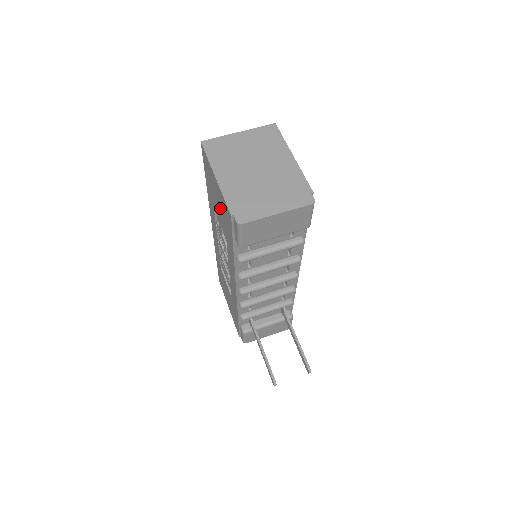
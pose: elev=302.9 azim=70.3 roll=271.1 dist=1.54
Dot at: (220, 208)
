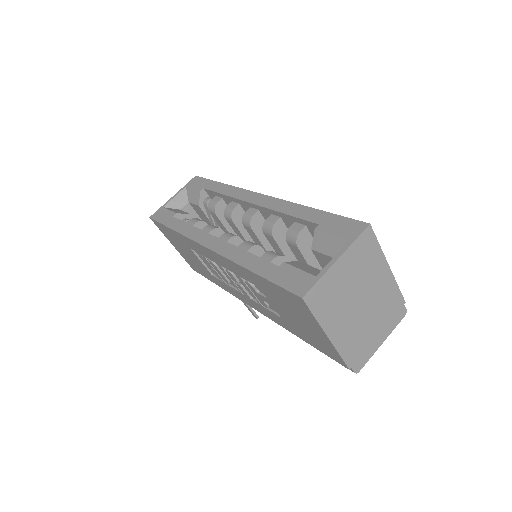
Dot at: (302, 326)
